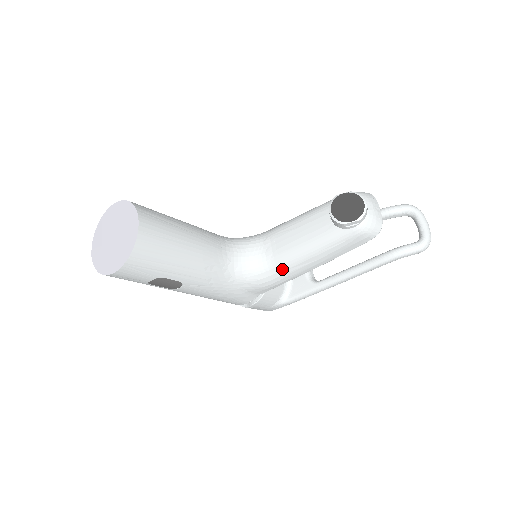
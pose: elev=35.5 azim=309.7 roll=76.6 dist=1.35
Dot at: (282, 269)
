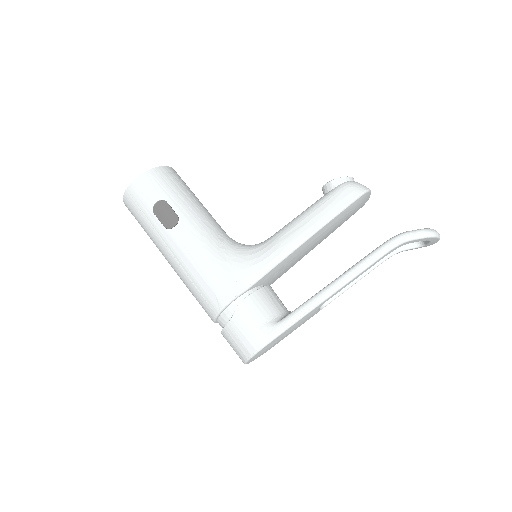
Dot at: (274, 240)
